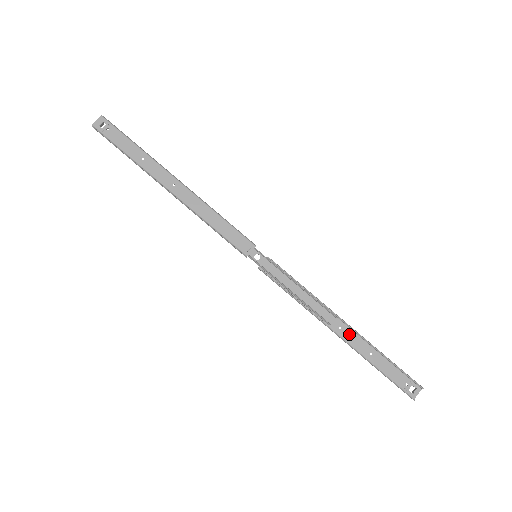
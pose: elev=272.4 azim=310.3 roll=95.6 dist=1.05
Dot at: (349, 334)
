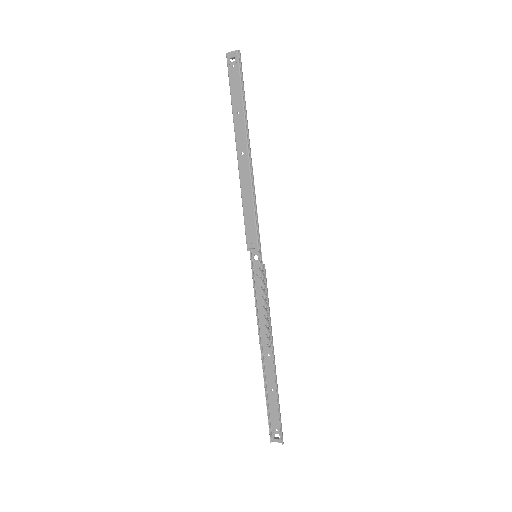
Dot at: (271, 365)
